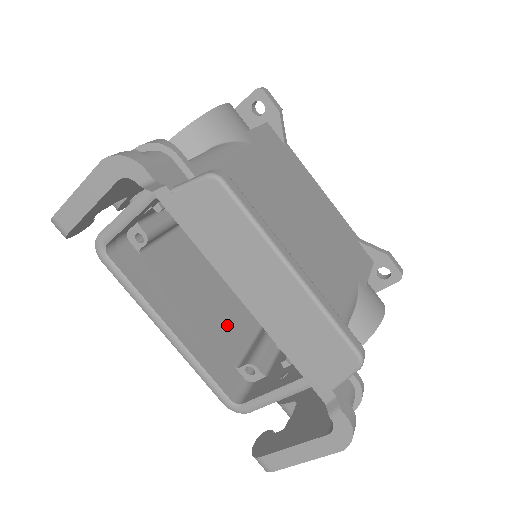
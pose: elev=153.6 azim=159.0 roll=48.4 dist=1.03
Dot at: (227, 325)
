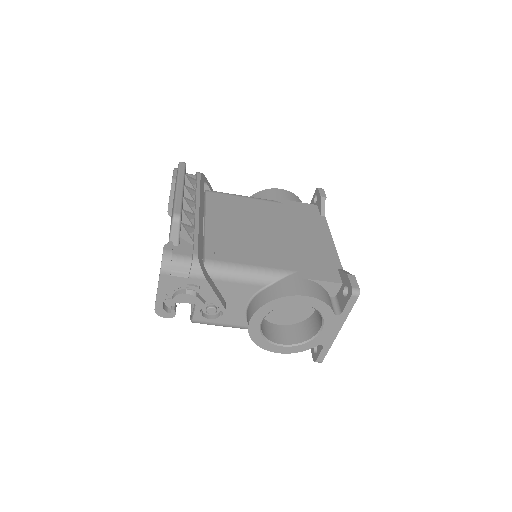
Dot at: occluded
